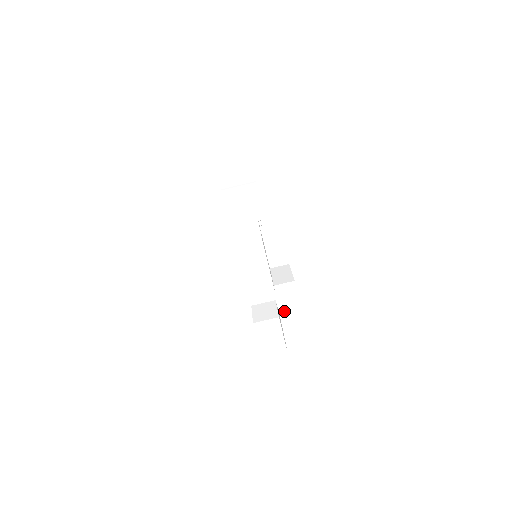
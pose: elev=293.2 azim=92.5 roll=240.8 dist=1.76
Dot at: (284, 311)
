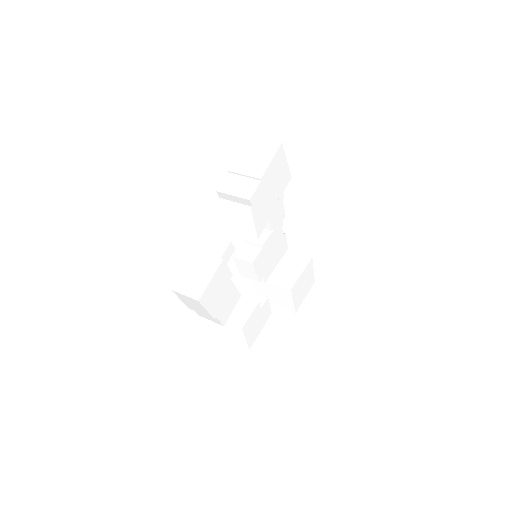
Dot at: (280, 302)
